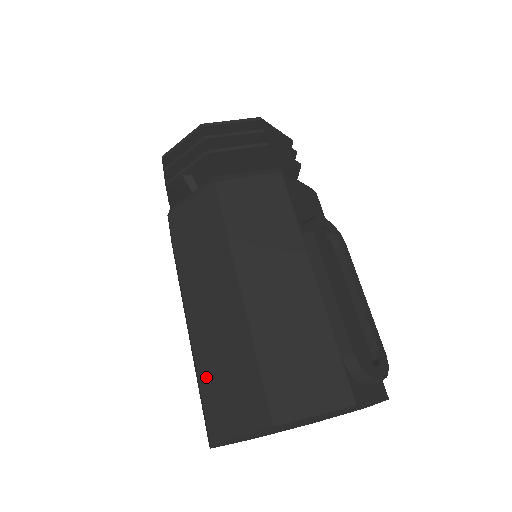
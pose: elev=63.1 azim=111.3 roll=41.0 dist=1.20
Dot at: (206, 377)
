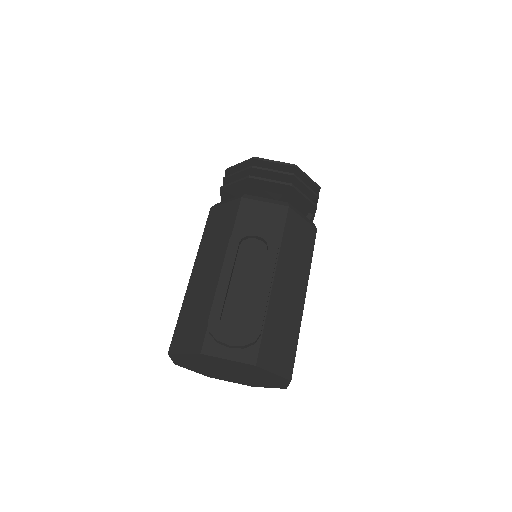
Dot at: occluded
